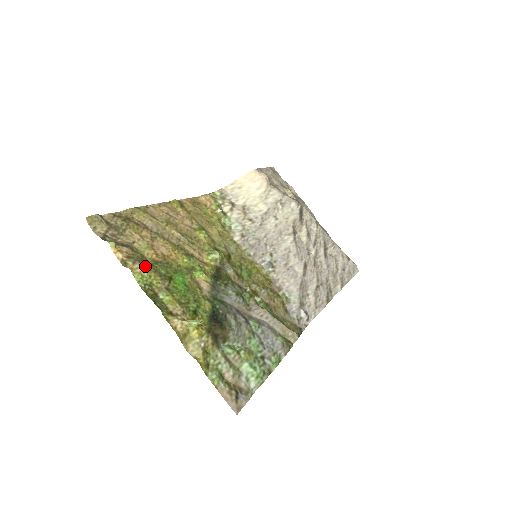
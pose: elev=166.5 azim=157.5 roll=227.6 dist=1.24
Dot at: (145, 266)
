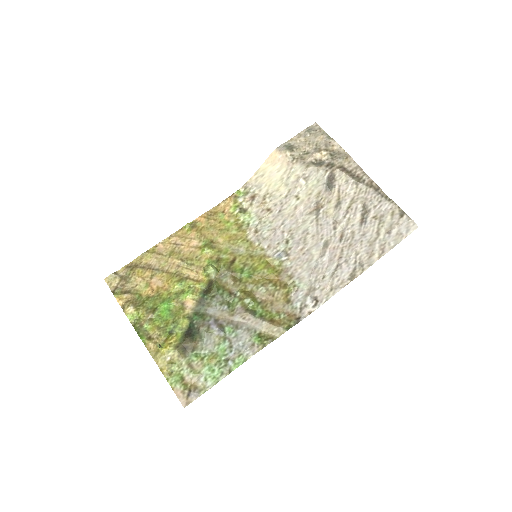
Dot at: (136, 306)
